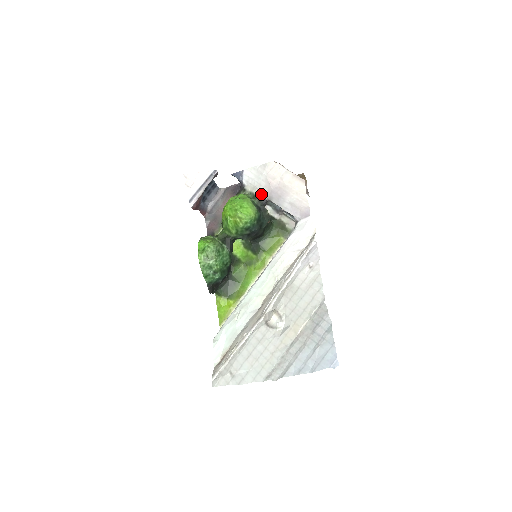
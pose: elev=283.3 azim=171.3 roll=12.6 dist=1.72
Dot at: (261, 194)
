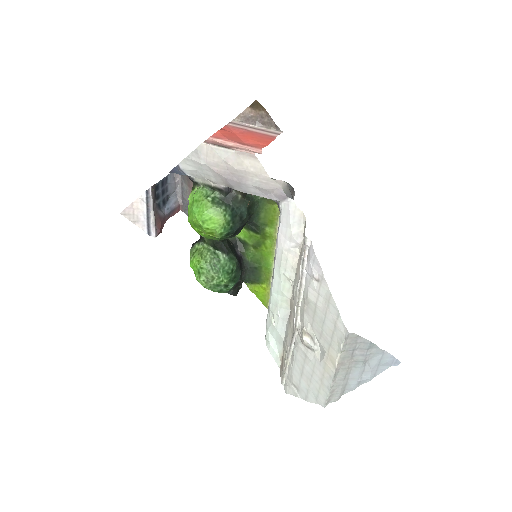
Dot at: (217, 185)
